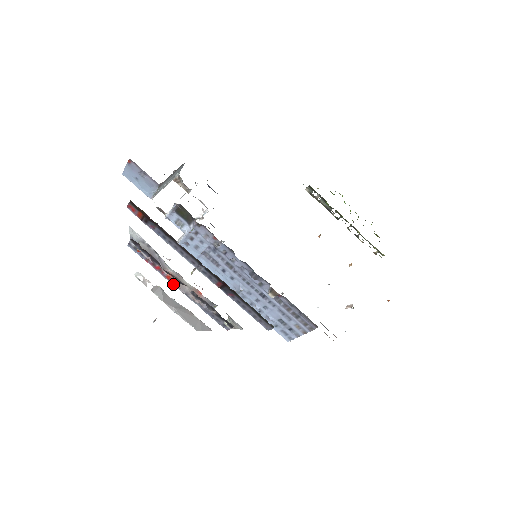
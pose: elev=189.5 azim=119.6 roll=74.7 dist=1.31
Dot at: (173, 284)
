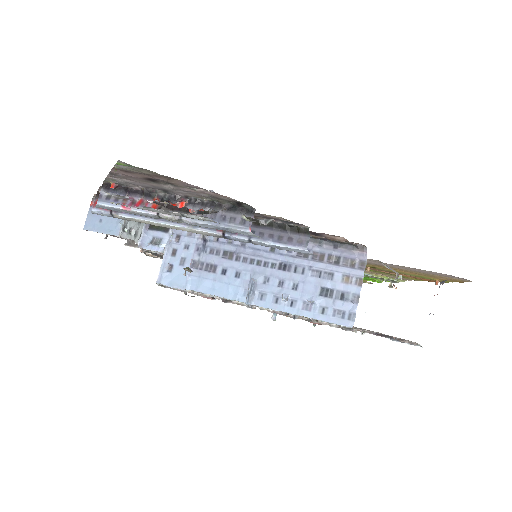
Dot at: occluded
